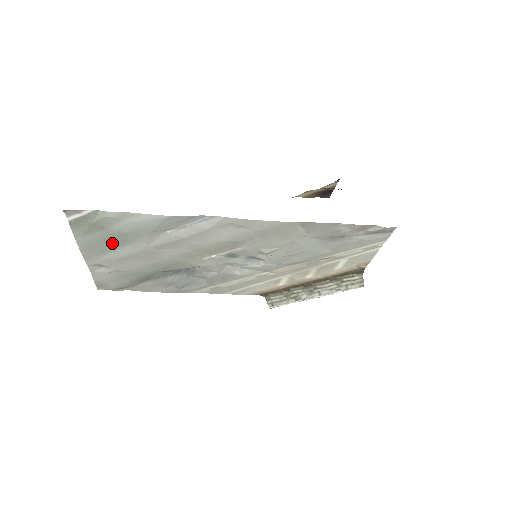
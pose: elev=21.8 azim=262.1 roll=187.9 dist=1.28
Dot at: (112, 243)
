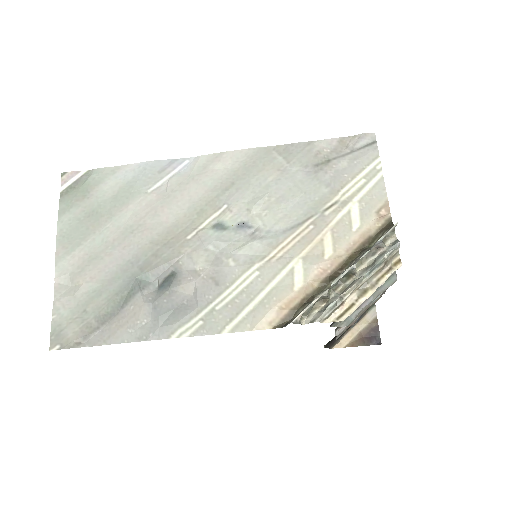
Dot at: (92, 223)
